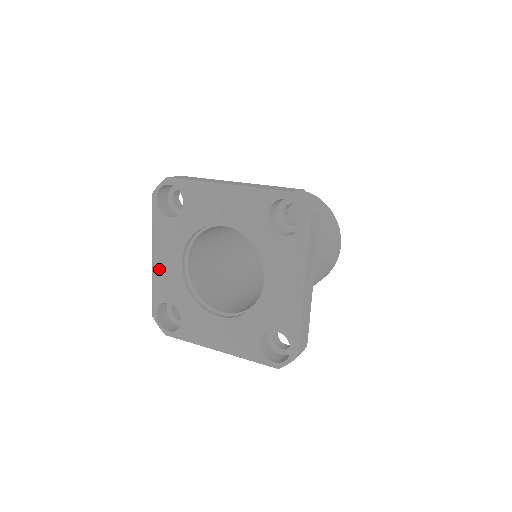
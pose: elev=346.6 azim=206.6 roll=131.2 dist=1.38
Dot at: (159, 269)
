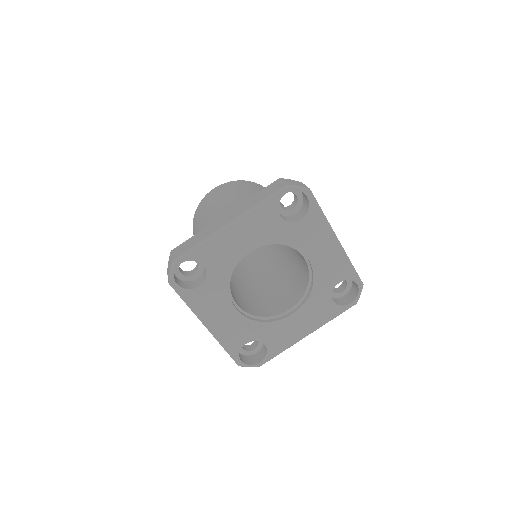
Dot at: (219, 330)
